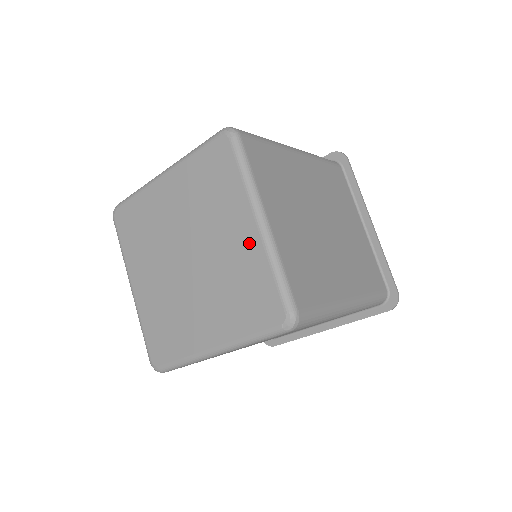
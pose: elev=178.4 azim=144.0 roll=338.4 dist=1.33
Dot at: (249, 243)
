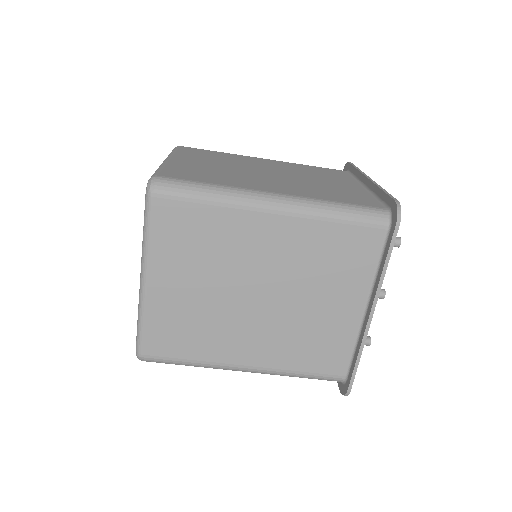
Dot at: occluded
